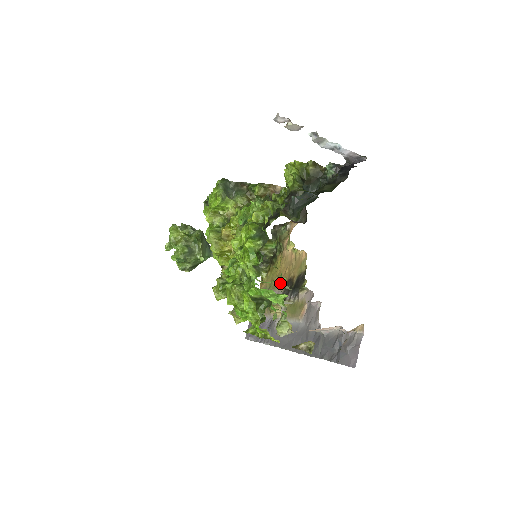
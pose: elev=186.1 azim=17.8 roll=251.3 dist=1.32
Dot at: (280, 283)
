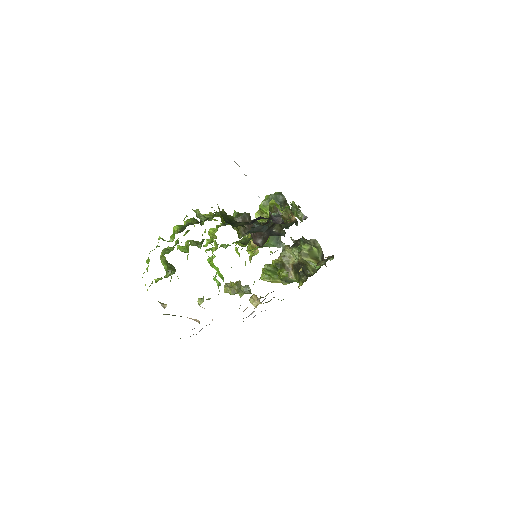
Dot at: occluded
